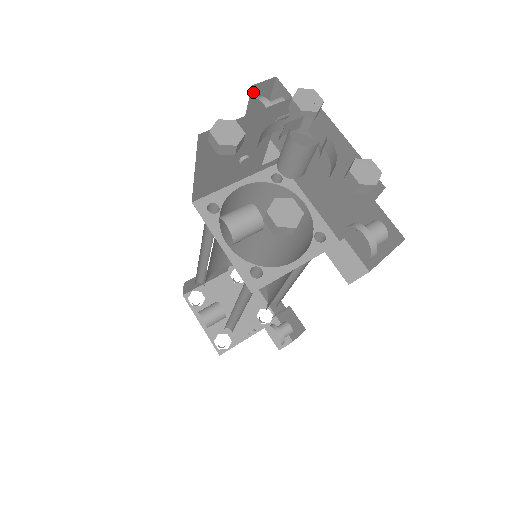
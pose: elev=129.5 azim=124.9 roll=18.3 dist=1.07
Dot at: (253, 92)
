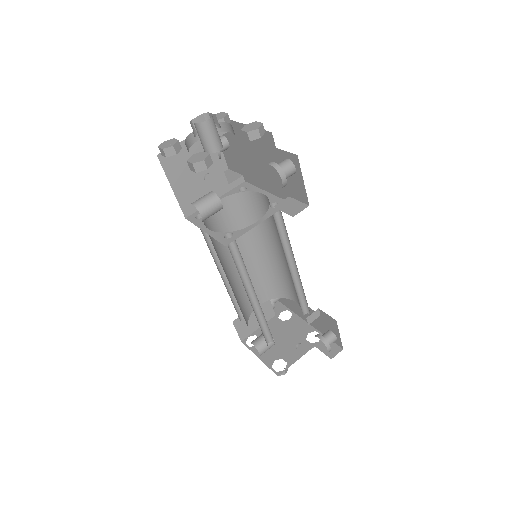
Dot at: occluded
